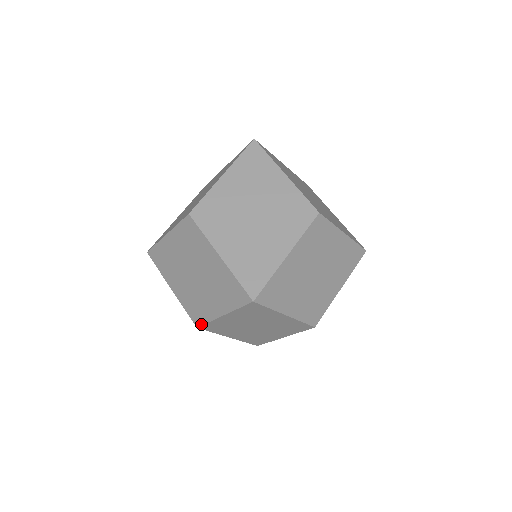
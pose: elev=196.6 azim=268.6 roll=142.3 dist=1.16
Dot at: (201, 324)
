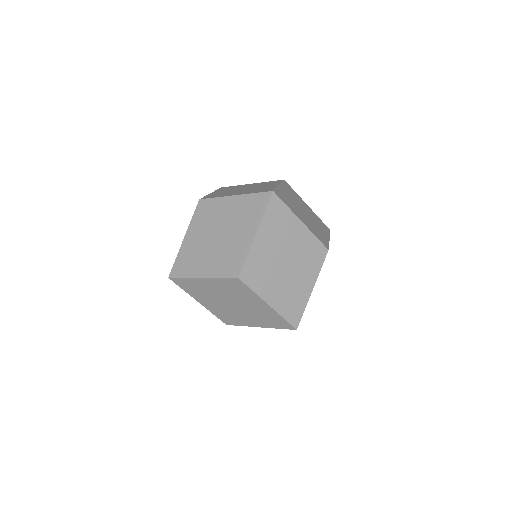
Dot at: occluded
